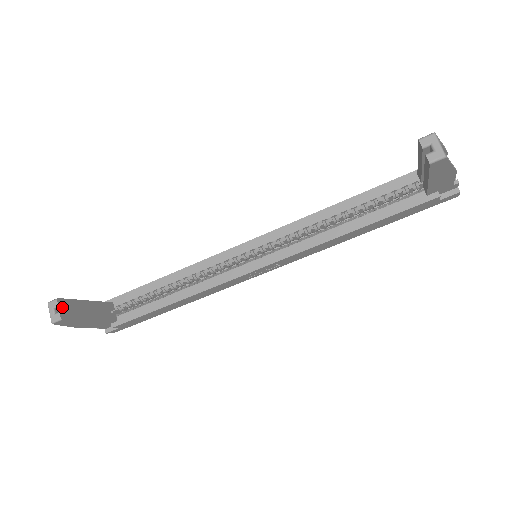
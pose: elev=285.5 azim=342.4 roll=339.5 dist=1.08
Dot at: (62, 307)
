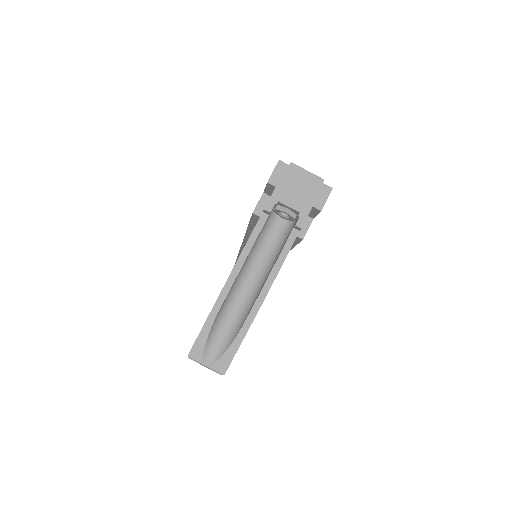
Dot at: occluded
